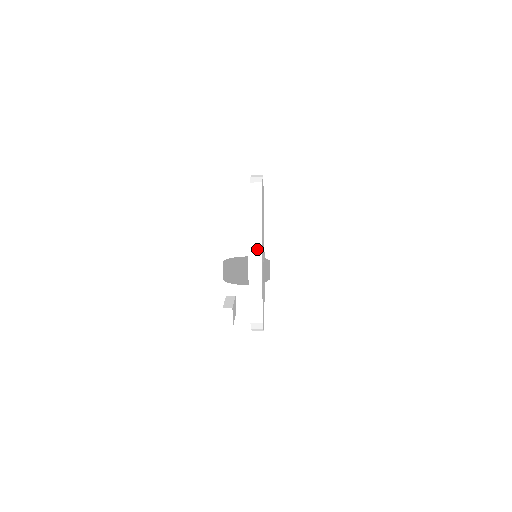
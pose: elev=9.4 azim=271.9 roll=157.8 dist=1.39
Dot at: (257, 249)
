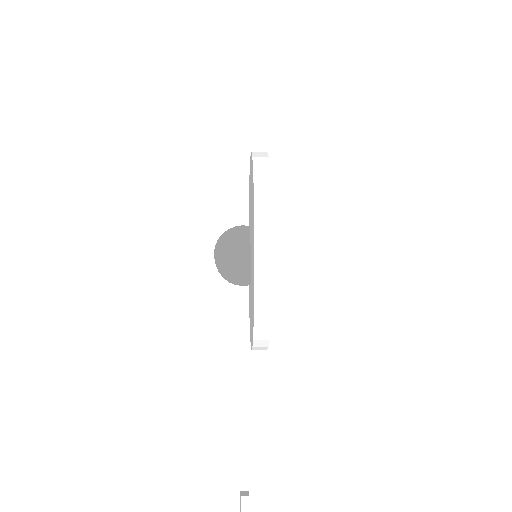
Dot at: (263, 346)
